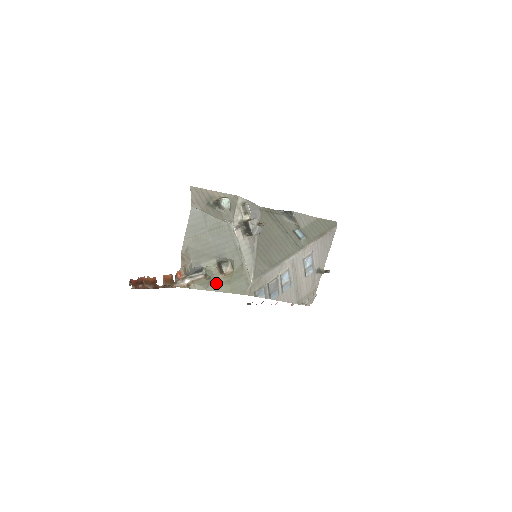
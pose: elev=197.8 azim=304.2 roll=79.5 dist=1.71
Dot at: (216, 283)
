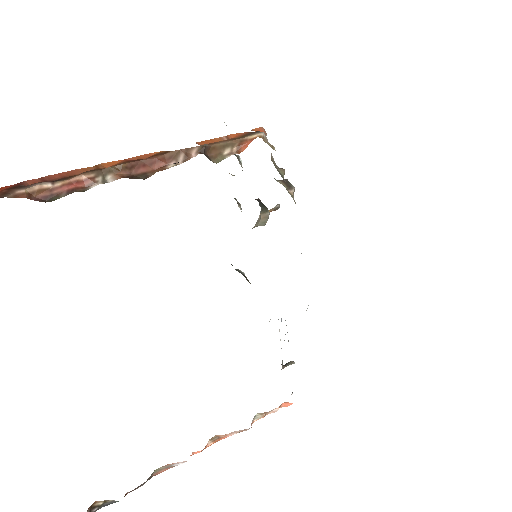
Dot at: occluded
